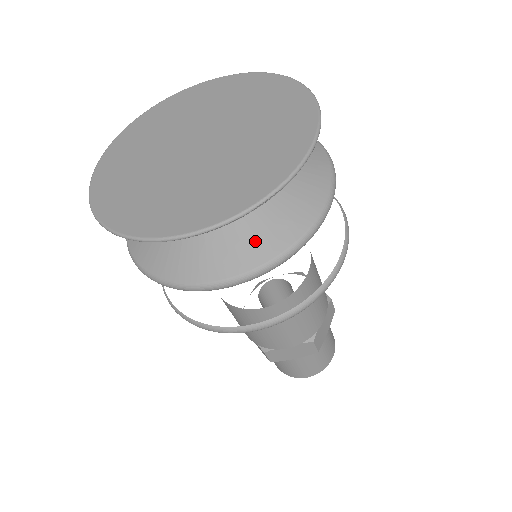
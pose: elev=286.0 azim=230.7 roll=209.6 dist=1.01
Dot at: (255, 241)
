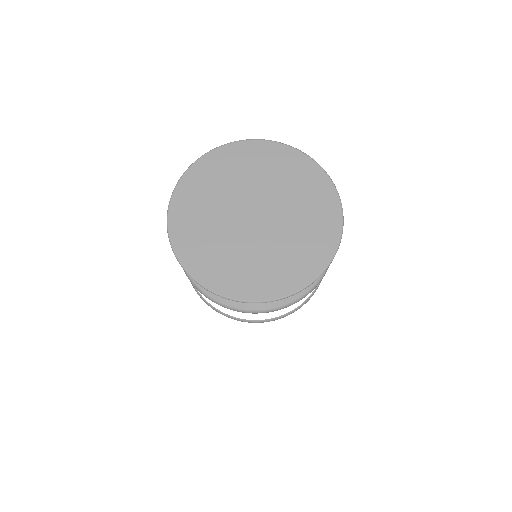
Dot at: occluded
